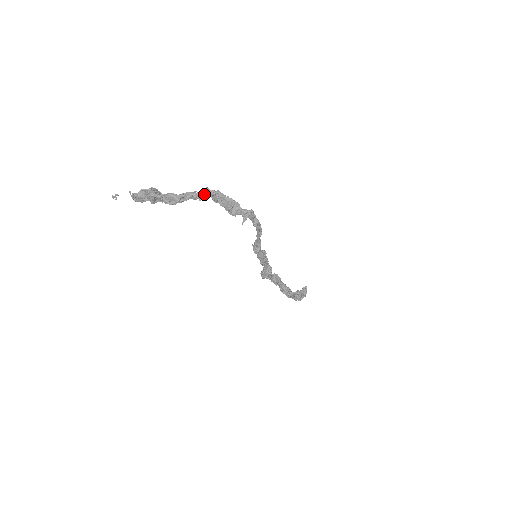
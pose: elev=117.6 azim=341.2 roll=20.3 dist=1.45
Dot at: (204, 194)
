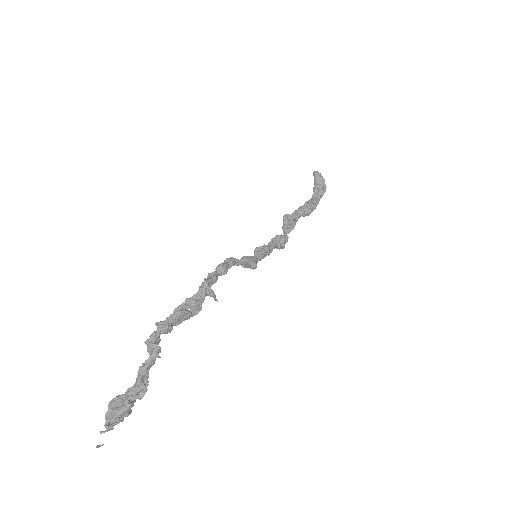
Dot at: (152, 352)
